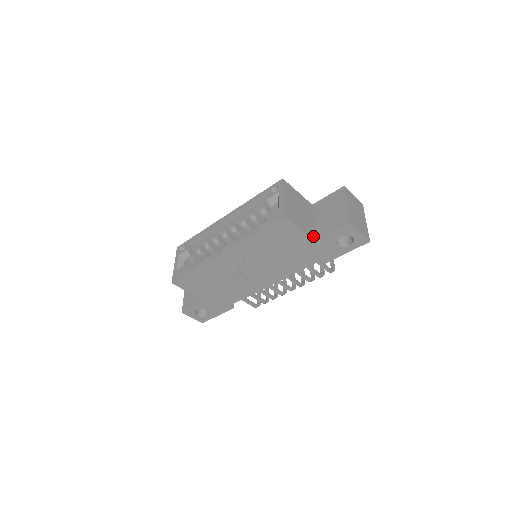
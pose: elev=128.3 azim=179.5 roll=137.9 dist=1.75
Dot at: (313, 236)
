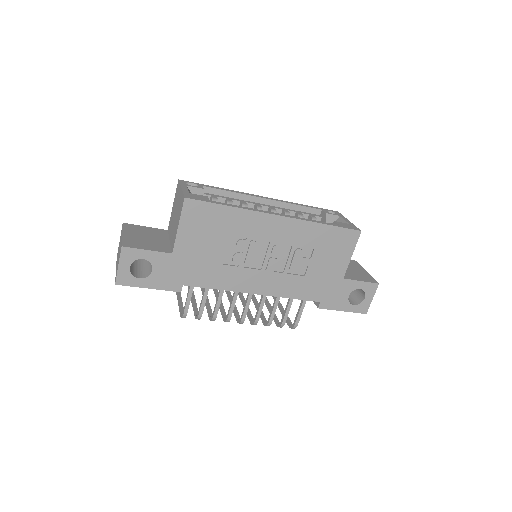
Dot at: occluded
